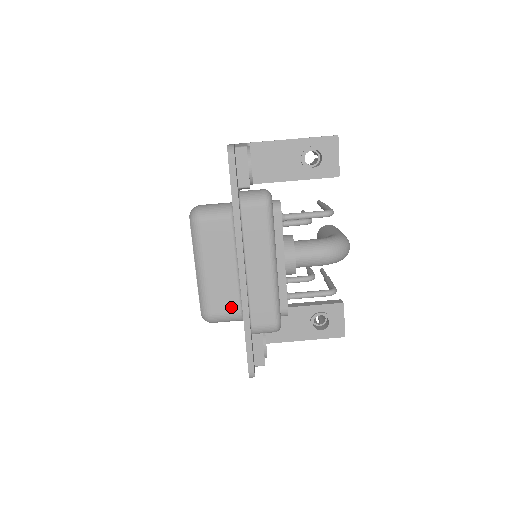
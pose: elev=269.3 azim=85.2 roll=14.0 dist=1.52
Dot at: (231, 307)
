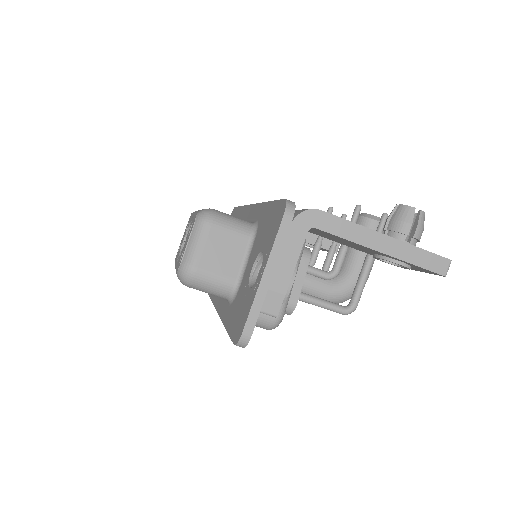
Dot at: occluded
